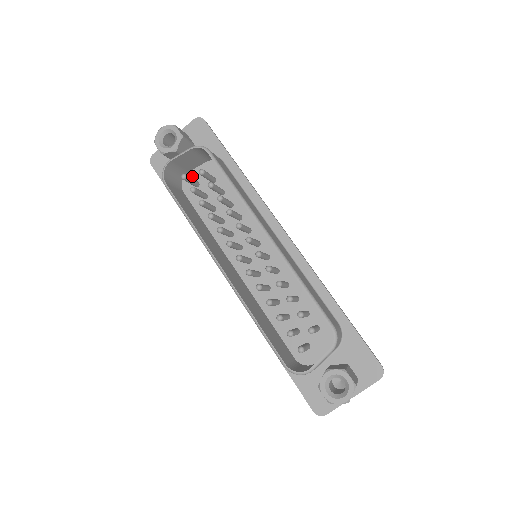
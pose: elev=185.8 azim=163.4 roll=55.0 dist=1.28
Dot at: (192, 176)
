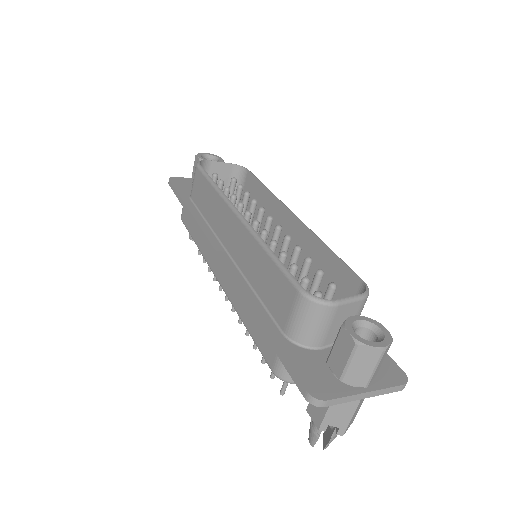
Dot at: occluded
